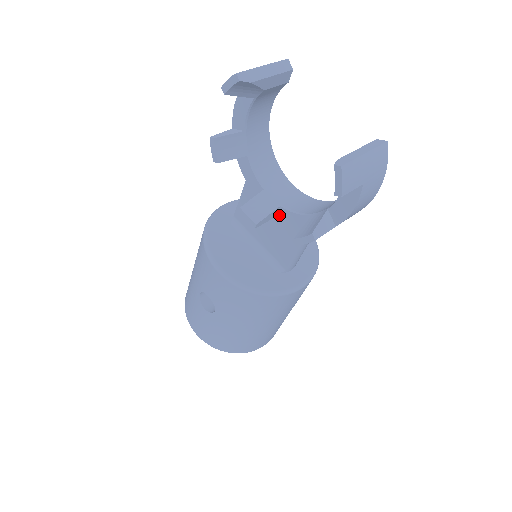
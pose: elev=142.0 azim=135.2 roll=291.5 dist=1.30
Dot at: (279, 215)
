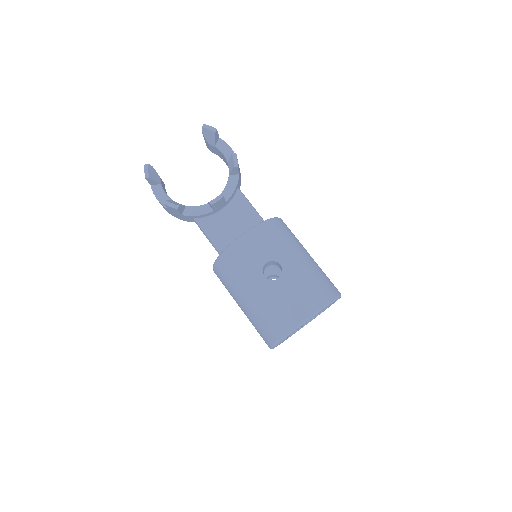
Dot at: (225, 198)
